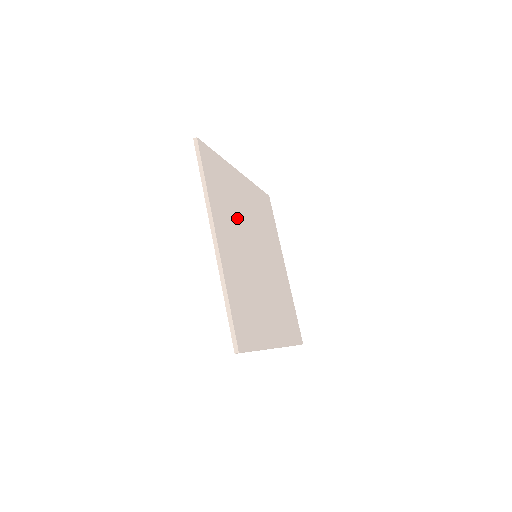
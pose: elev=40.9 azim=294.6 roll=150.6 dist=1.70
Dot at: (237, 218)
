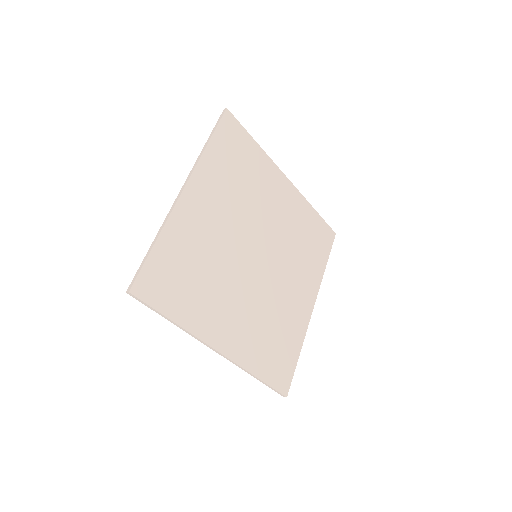
Dot at: (244, 203)
